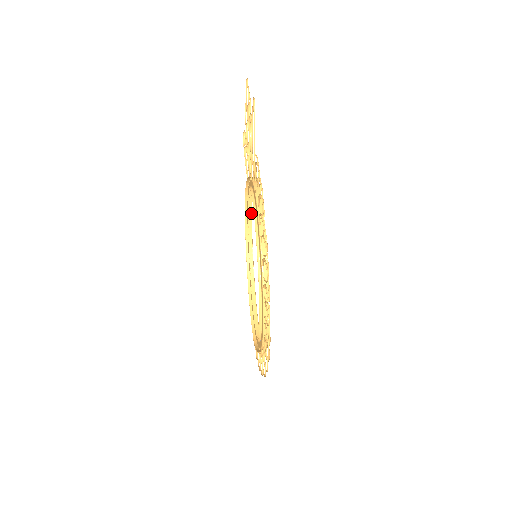
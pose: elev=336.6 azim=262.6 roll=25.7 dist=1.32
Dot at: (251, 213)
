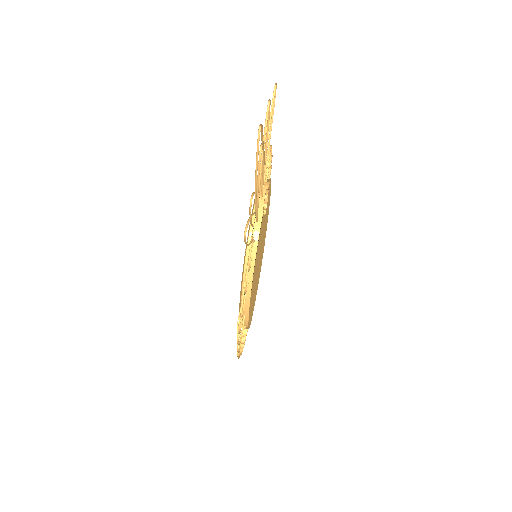
Dot at: (270, 180)
